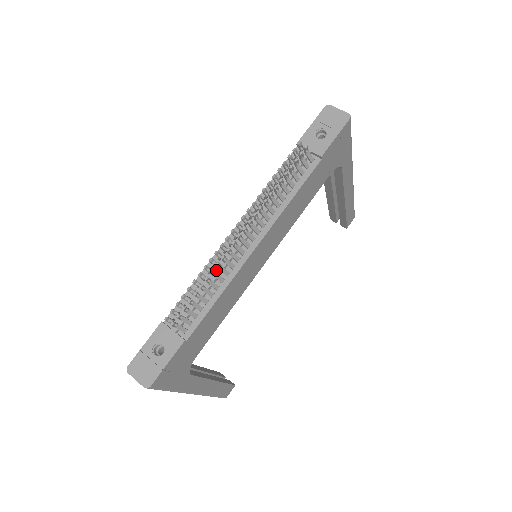
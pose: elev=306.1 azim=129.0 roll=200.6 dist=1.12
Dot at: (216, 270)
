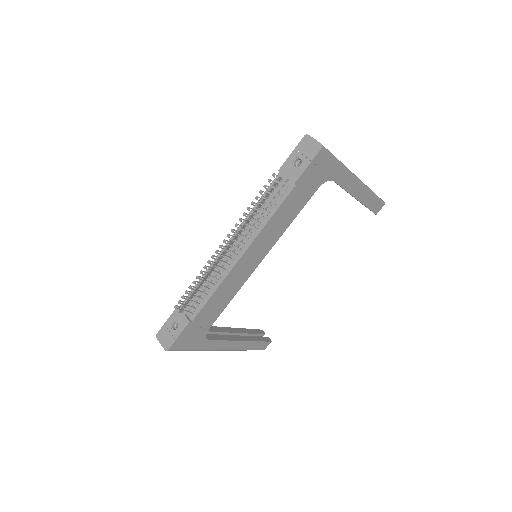
Dot at: occluded
